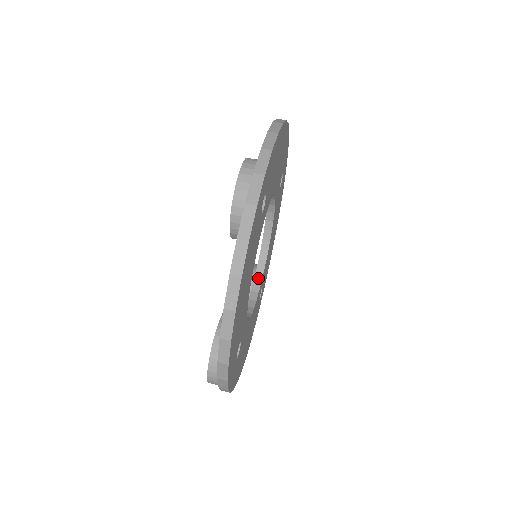
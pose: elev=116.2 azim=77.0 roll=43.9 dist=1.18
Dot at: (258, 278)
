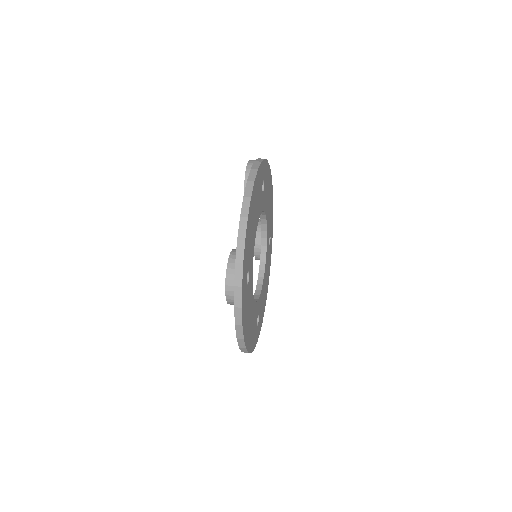
Dot at: (256, 297)
